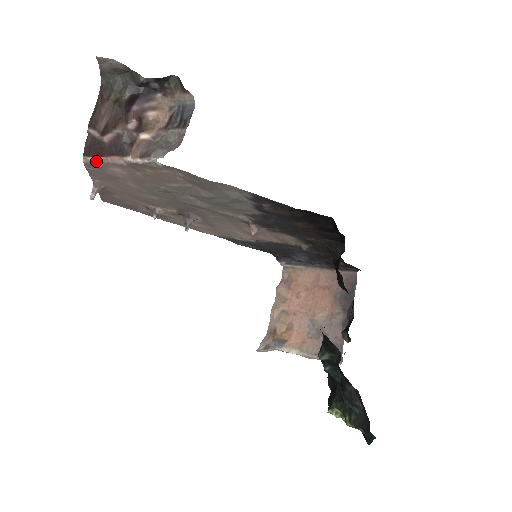
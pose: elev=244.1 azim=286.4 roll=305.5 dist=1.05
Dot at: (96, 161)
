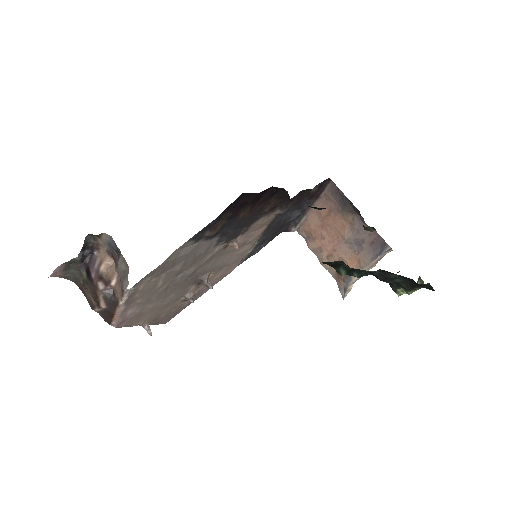
Dot at: (116, 321)
